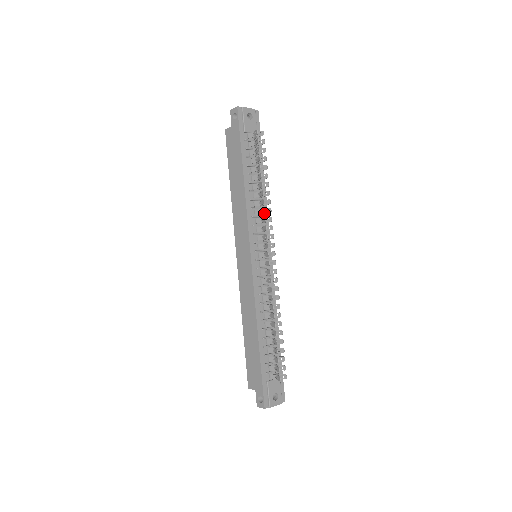
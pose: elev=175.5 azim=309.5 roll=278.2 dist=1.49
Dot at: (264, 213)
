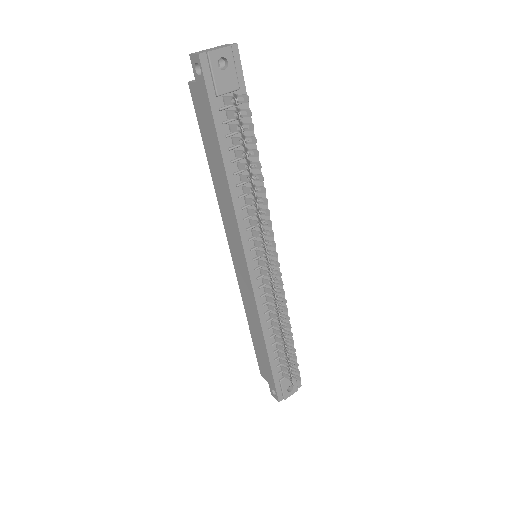
Dot at: (260, 214)
